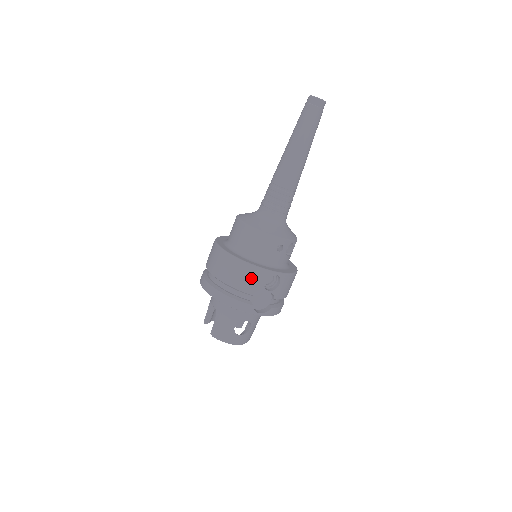
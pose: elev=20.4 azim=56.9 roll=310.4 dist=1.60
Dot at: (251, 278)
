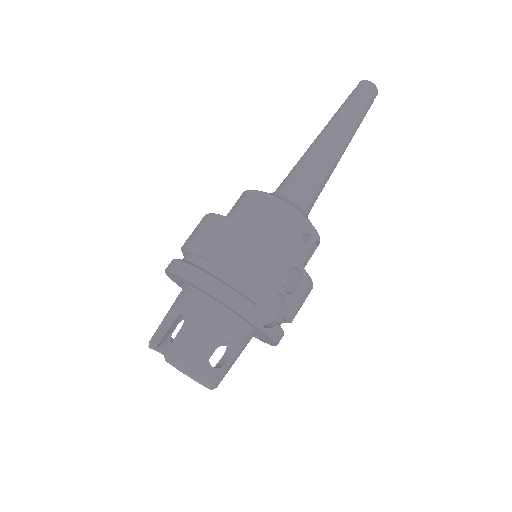
Dot at: (266, 262)
